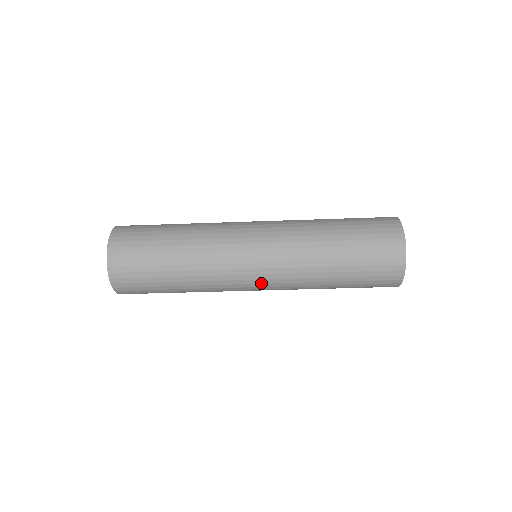
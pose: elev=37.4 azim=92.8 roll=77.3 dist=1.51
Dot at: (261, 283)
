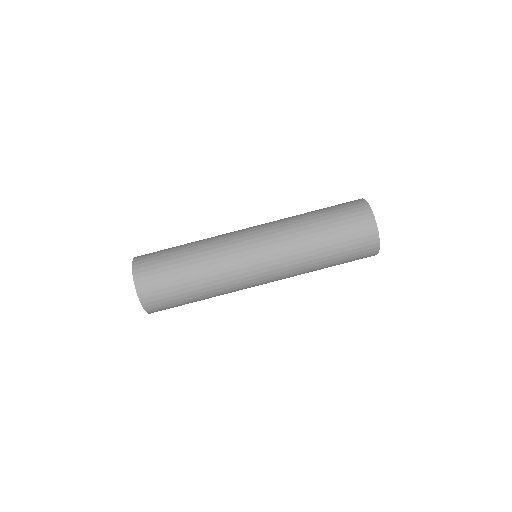
Dot at: (257, 242)
